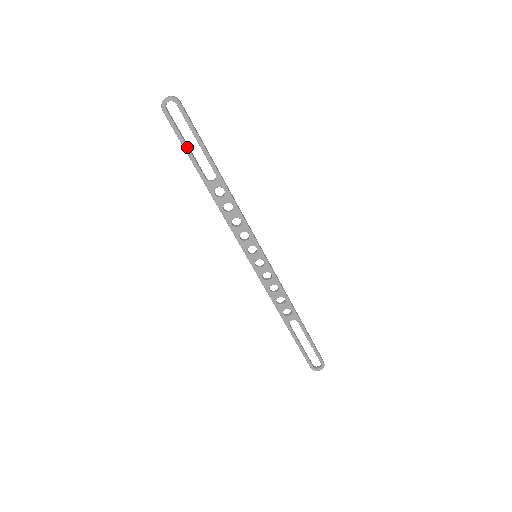
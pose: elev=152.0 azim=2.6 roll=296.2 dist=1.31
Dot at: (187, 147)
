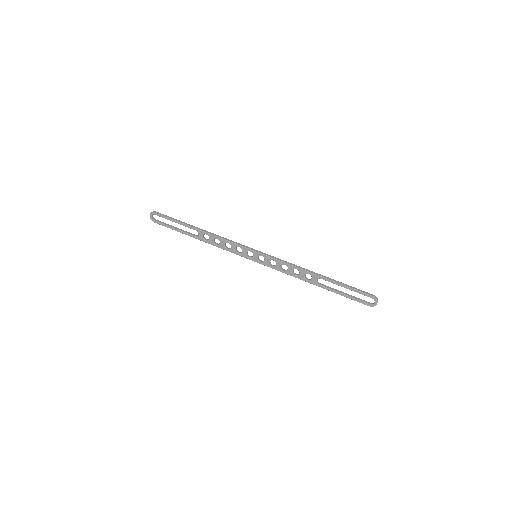
Dot at: (175, 229)
